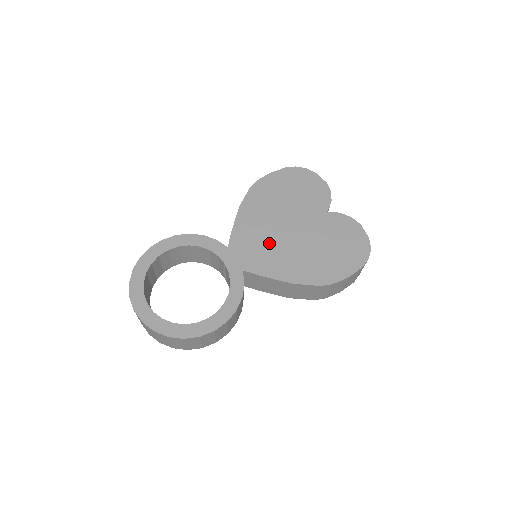
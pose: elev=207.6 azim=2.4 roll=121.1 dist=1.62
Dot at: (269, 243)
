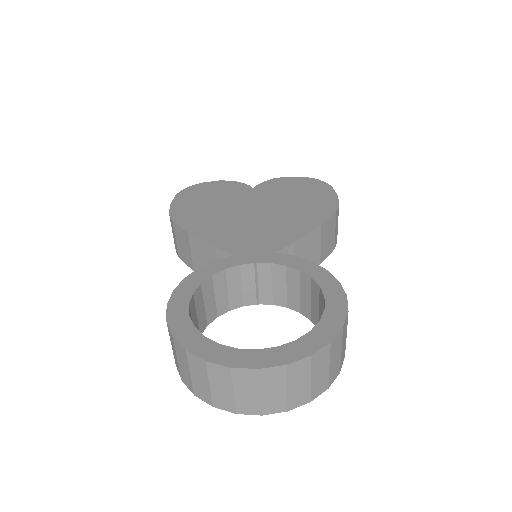
Dot at: (257, 227)
